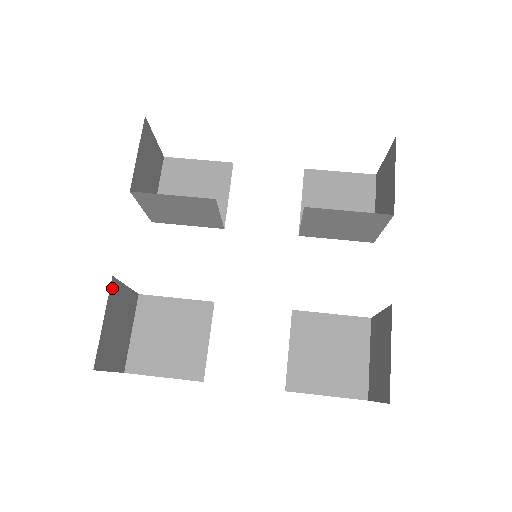
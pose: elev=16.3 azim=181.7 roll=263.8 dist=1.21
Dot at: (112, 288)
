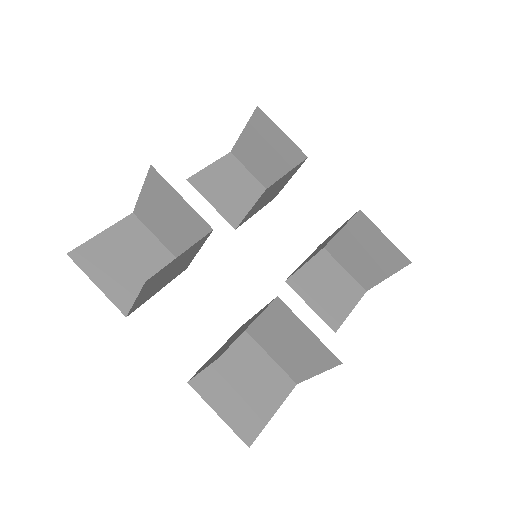
Dot at: occluded
